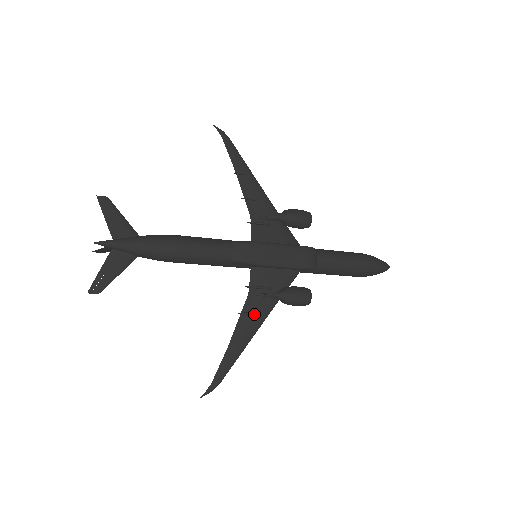
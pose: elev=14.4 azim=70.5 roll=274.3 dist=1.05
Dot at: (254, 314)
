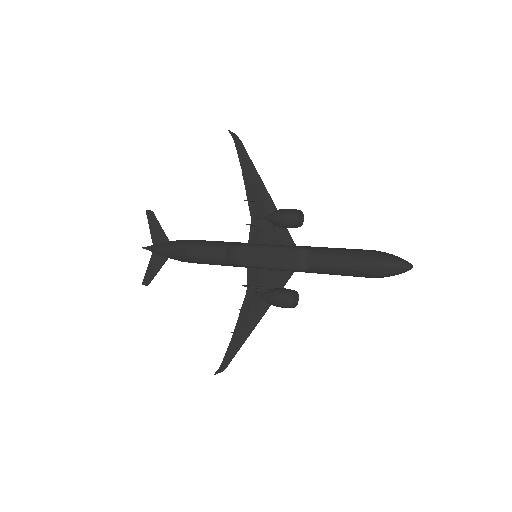
Dot at: (251, 311)
